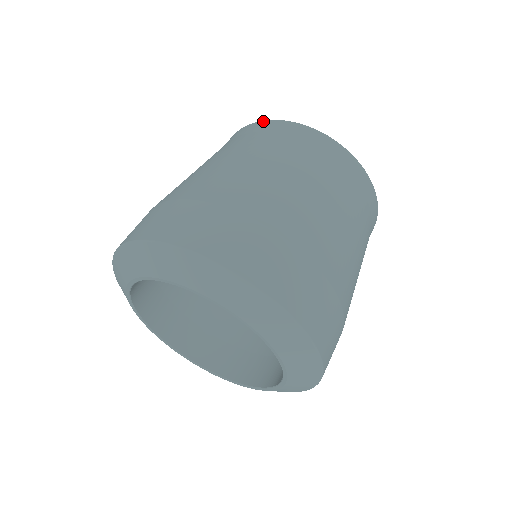
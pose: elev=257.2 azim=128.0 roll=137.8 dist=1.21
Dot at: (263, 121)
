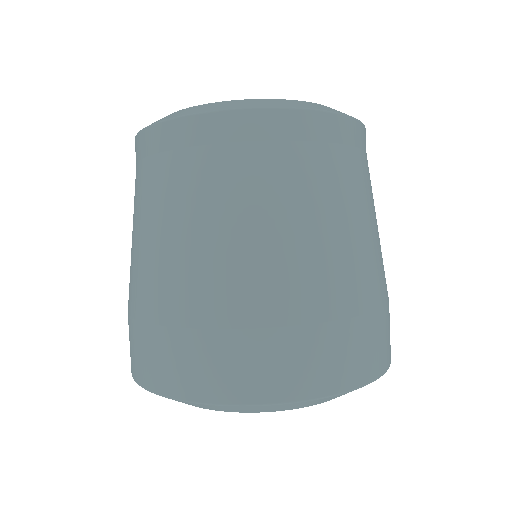
Dot at: (142, 132)
